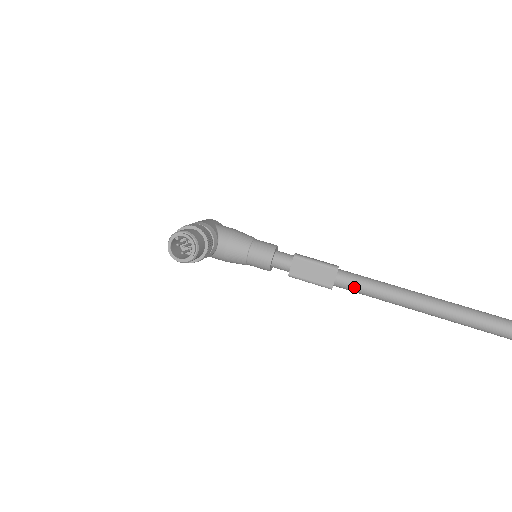
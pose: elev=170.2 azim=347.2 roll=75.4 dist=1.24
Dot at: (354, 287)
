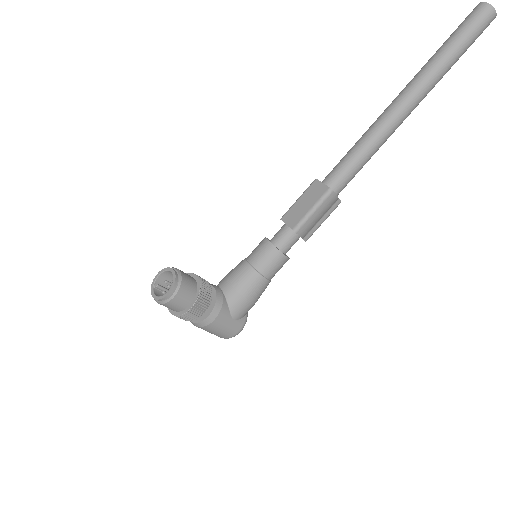
Dot at: (342, 167)
